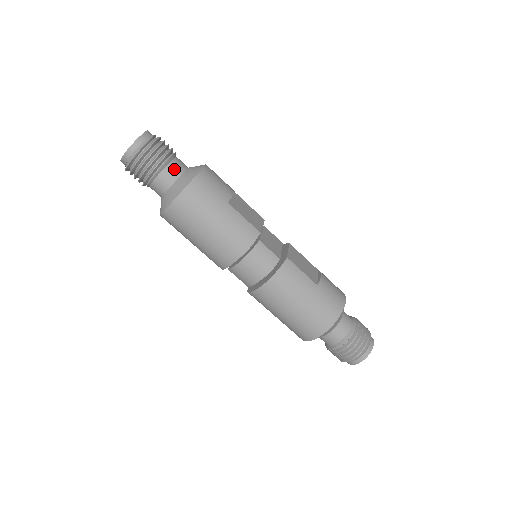
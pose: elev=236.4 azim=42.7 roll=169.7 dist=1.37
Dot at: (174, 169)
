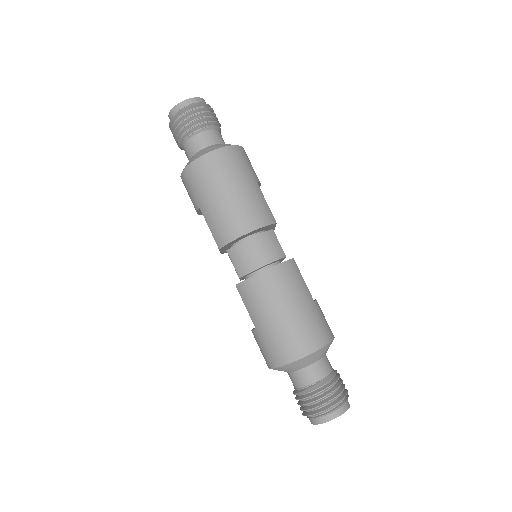
Dot at: (218, 136)
